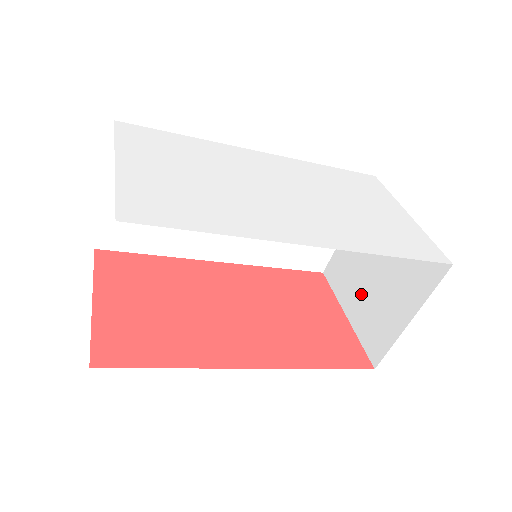
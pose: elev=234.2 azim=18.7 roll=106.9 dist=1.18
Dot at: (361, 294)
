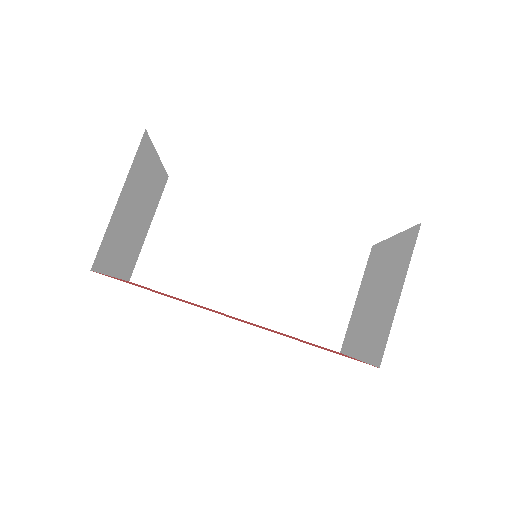
Dot at: (367, 326)
